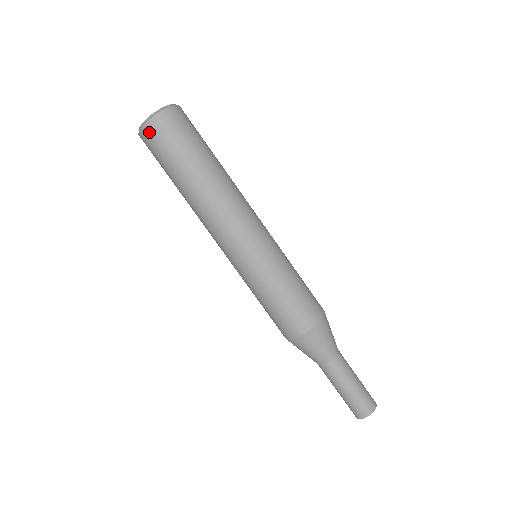
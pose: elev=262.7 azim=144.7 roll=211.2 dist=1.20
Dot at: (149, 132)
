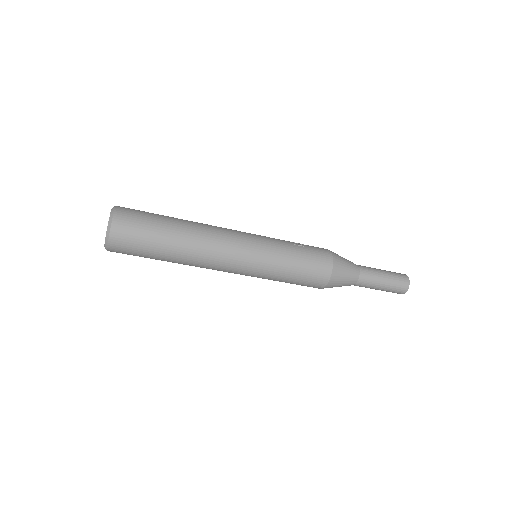
Dot at: occluded
